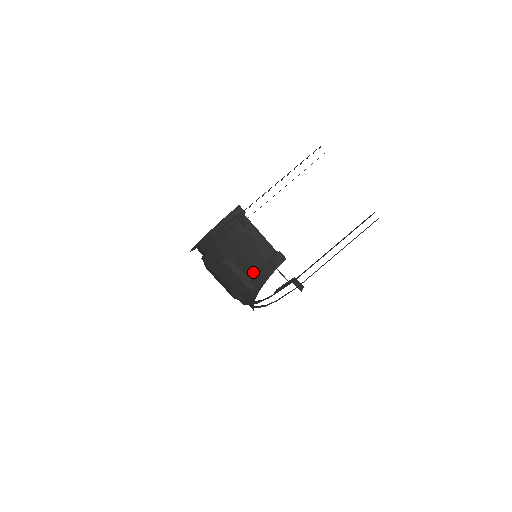
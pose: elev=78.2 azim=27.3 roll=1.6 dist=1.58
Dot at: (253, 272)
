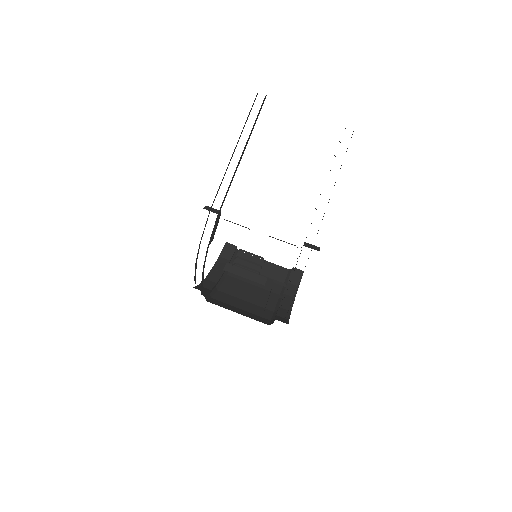
Dot at: (275, 300)
